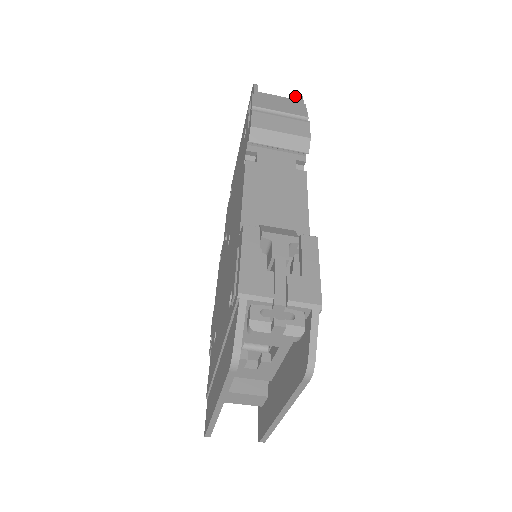
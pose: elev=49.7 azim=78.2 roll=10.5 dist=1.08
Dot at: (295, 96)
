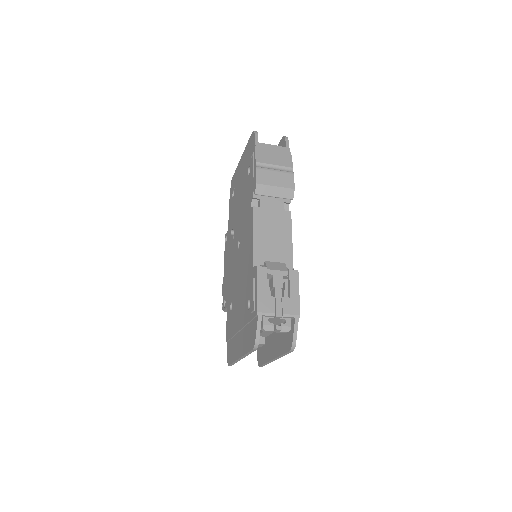
Dot at: (283, 137)
